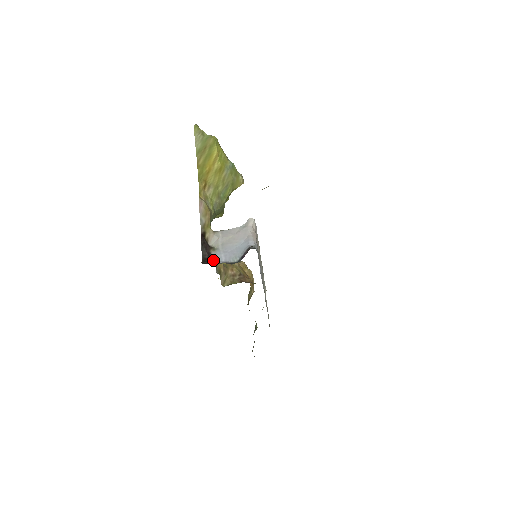
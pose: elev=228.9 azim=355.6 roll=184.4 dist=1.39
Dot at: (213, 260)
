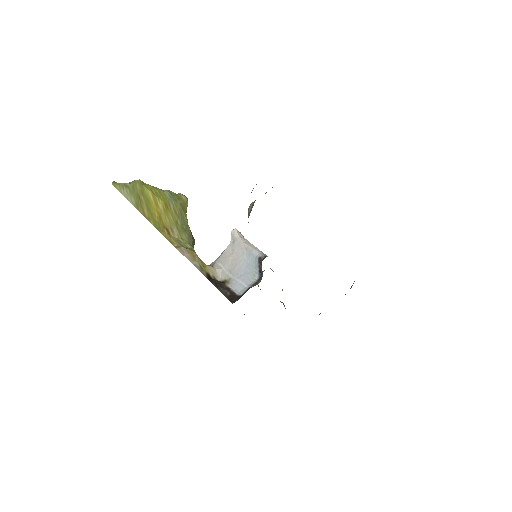
Dot at: (237, 292)
